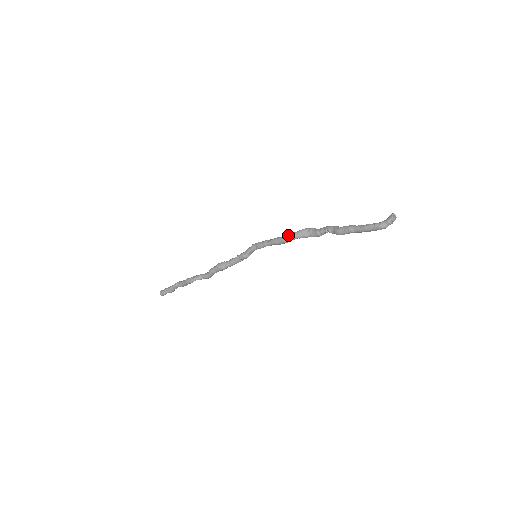
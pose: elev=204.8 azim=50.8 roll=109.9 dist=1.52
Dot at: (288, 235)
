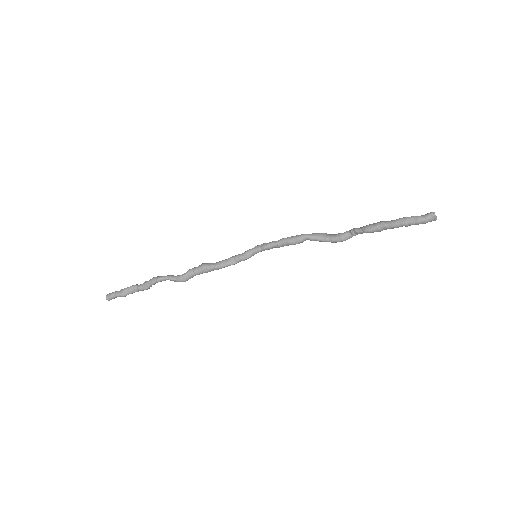
Dot at: occluded
